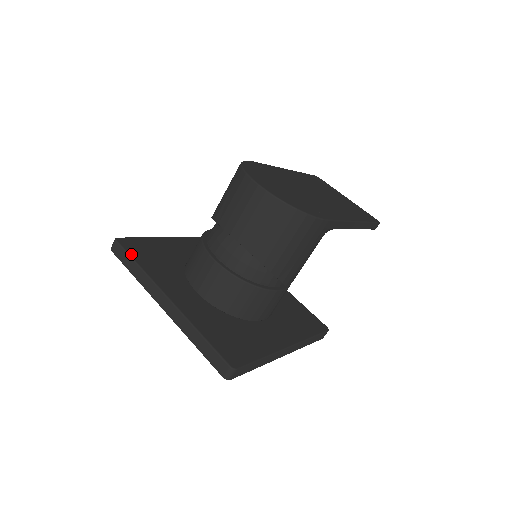
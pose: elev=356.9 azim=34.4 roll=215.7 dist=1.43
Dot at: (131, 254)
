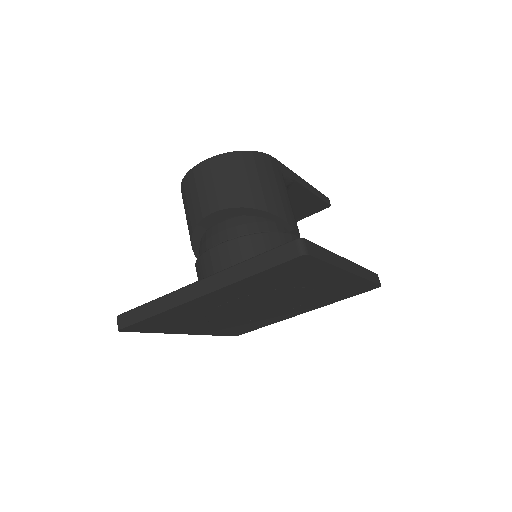
Dot at: (139, 307)
